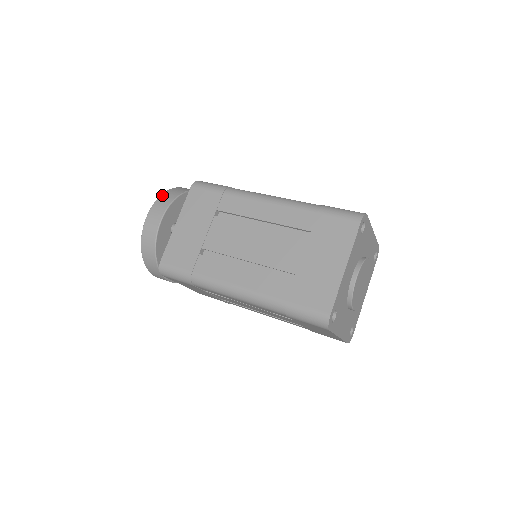
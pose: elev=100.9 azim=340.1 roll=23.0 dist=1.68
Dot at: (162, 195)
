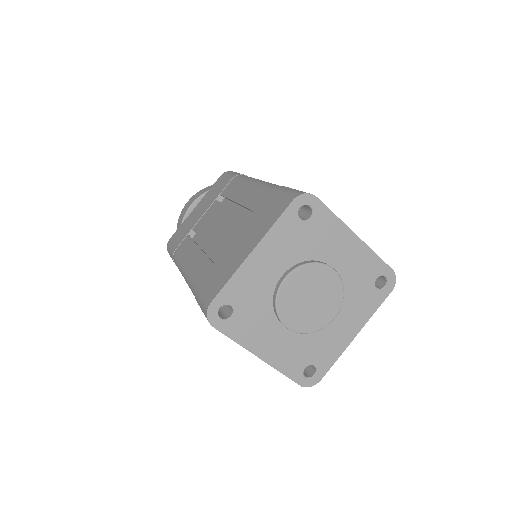
Dot at: (209, 186)
